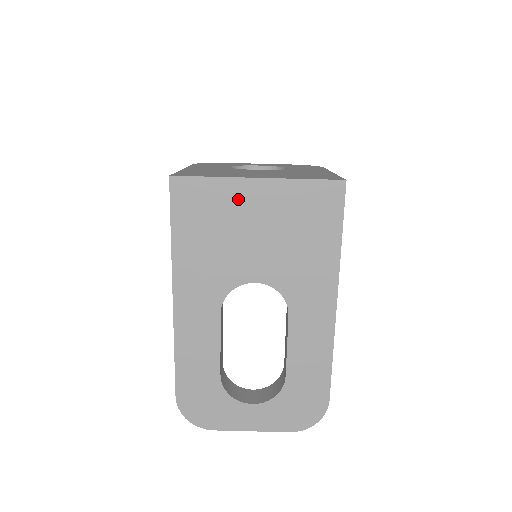
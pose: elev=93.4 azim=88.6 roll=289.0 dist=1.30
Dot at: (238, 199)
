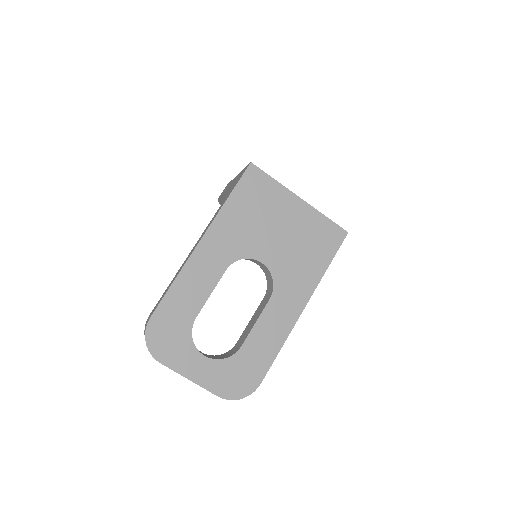
Dot at: (283, 203)
